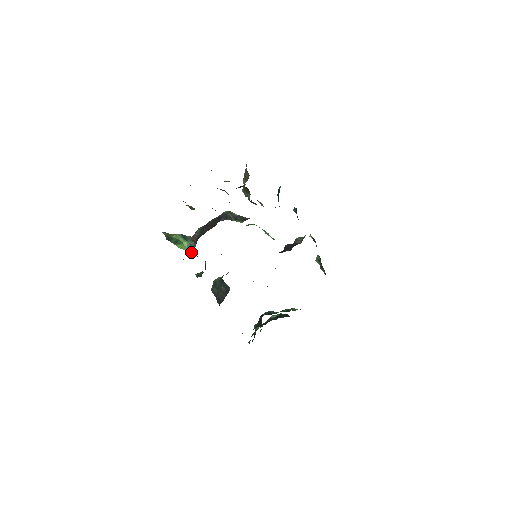
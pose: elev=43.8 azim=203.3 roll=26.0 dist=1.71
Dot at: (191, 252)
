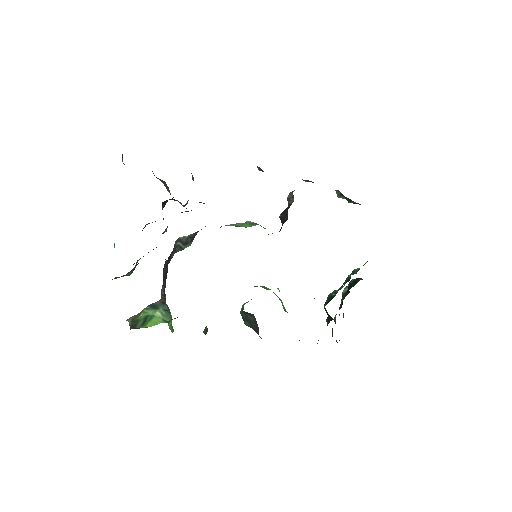
Dot at: (171, 318)
